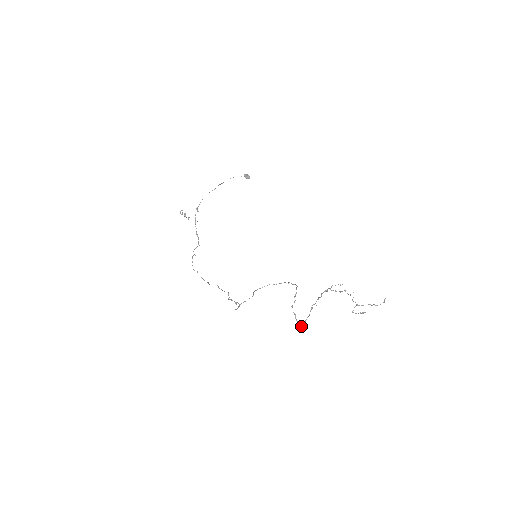
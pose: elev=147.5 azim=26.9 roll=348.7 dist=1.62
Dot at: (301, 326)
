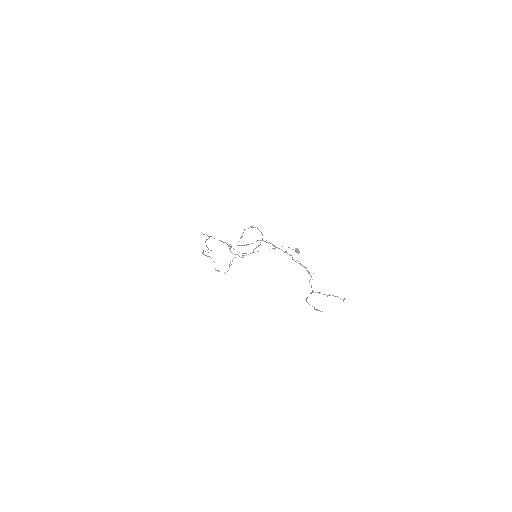
Dot at: (241, 245)
